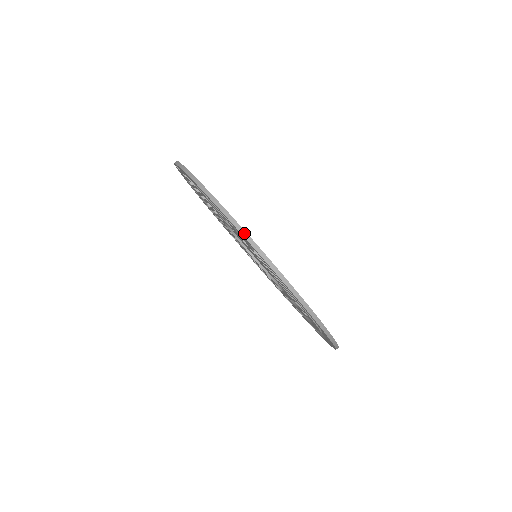
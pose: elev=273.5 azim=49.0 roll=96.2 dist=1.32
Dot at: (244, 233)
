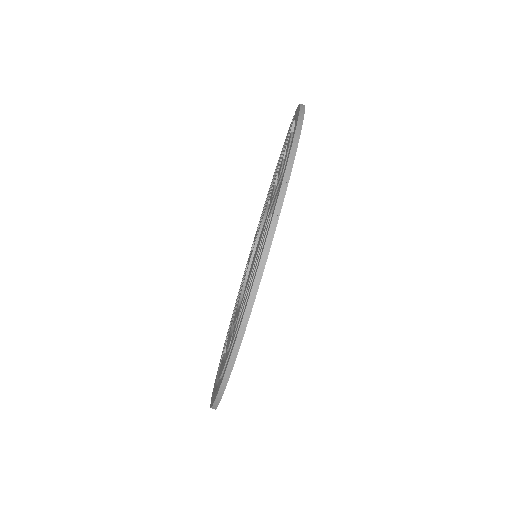
Dot at: (288, 172)
